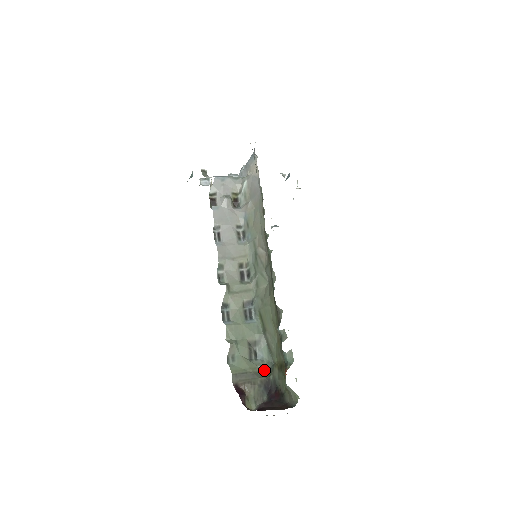
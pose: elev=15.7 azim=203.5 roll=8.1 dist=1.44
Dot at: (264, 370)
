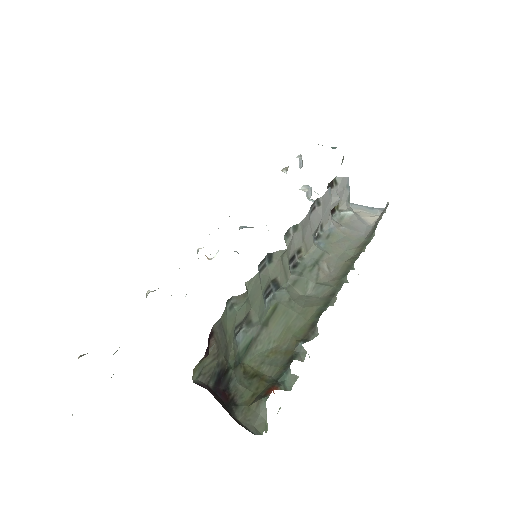
Dot at: (231, 355)
